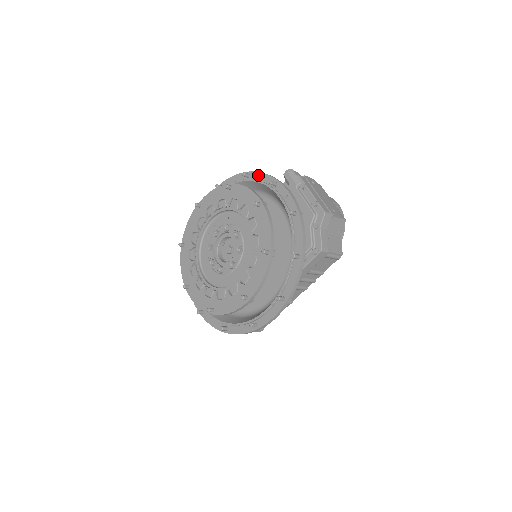
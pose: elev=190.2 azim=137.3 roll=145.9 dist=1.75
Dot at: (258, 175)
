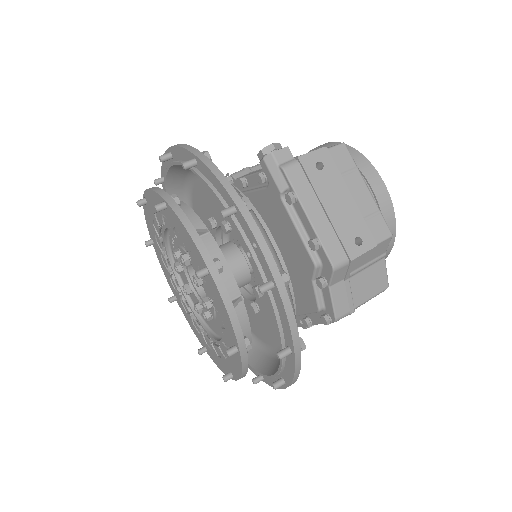
Dot at: (207, 172)
